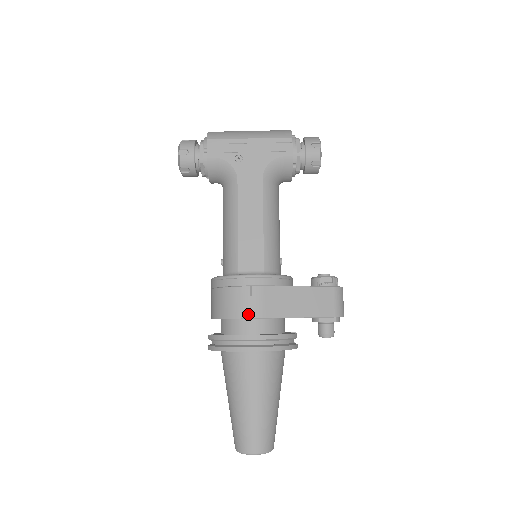
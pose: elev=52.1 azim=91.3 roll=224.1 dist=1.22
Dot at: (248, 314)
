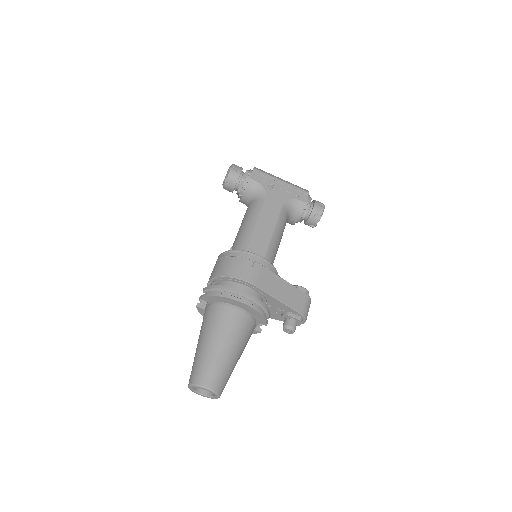
Dot at: (246, 278)
